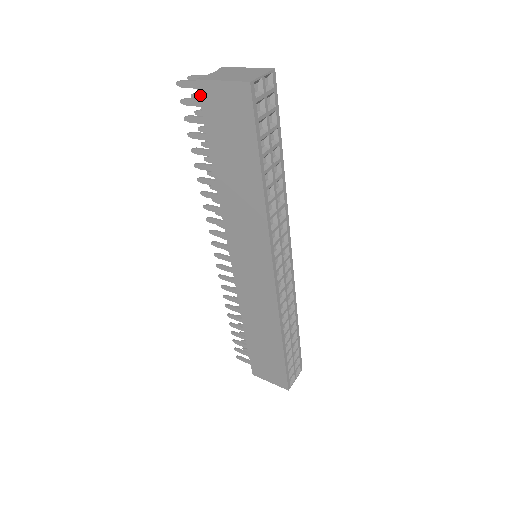
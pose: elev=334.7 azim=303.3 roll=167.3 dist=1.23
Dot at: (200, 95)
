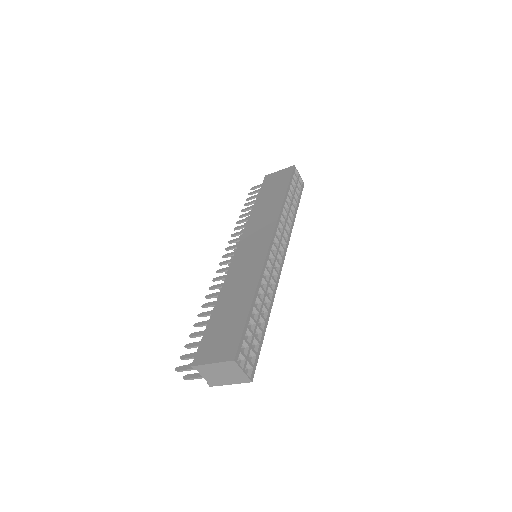
Dot at: (264, 179)
